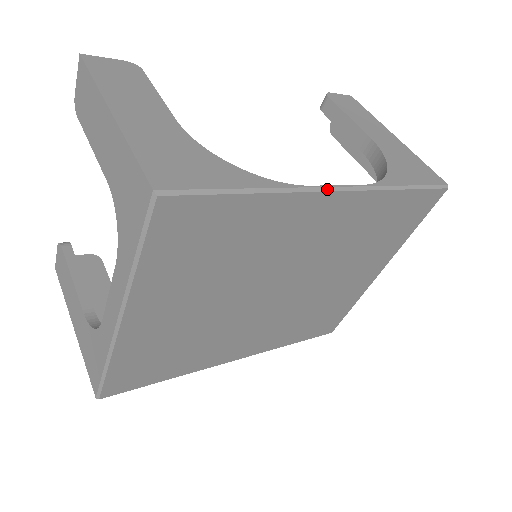
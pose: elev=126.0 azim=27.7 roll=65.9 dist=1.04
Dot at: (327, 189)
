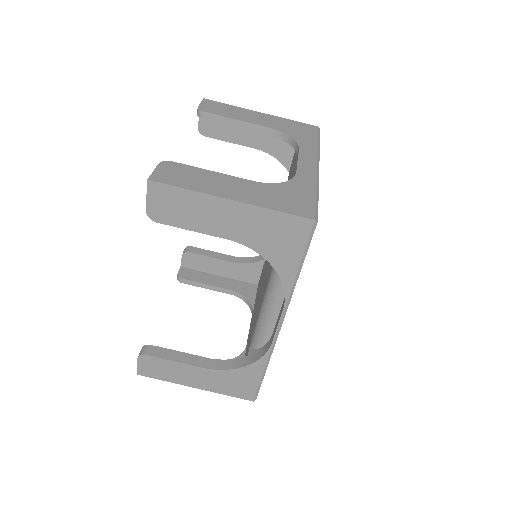
Dot at: (277, 334)
